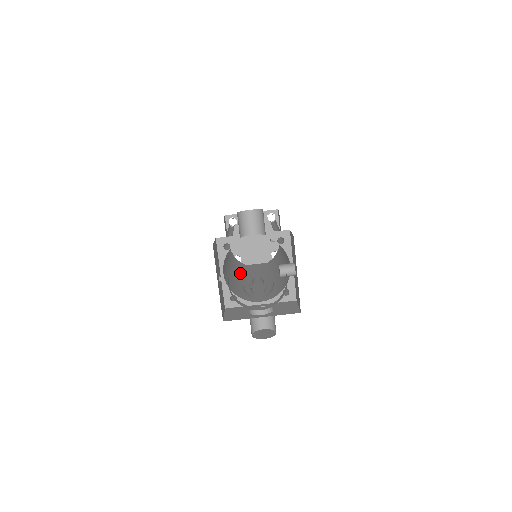
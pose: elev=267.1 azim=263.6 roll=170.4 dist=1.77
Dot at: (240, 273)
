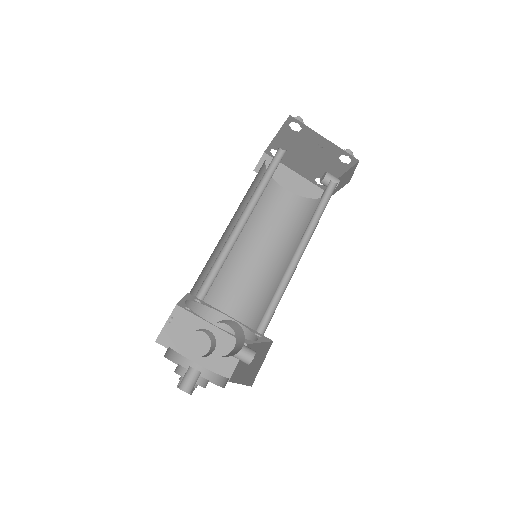
Dot at: occluded
